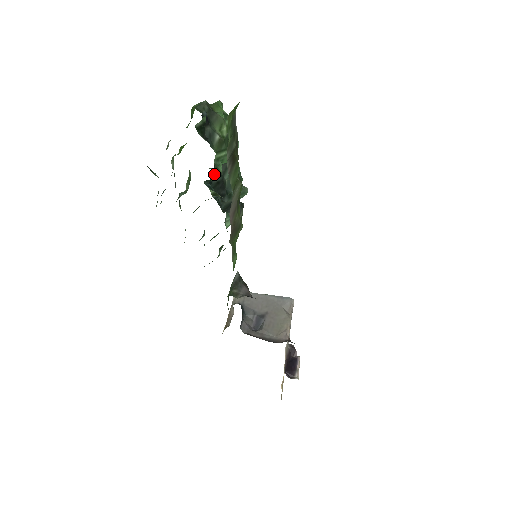
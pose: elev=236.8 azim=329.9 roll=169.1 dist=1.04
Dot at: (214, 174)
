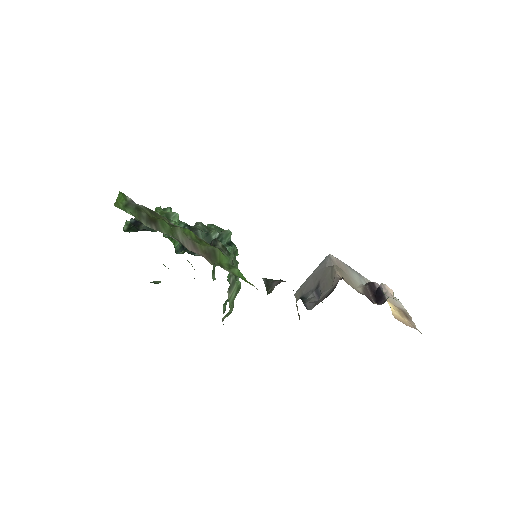
Dot at: occluded
